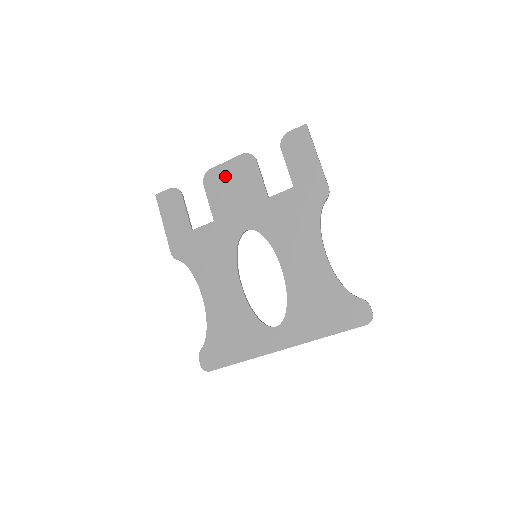
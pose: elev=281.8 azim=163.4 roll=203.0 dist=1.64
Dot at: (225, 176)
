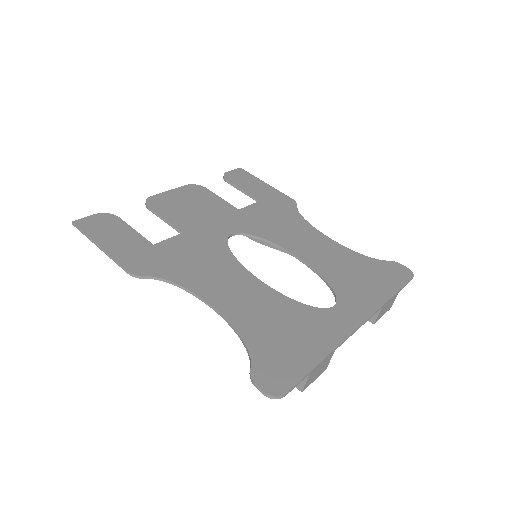
Dot at: (175, 199)
